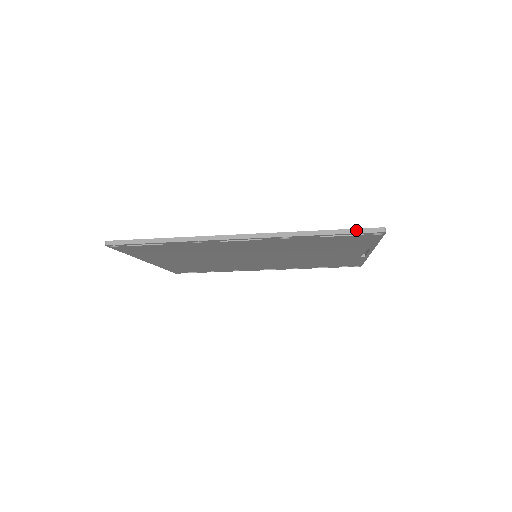
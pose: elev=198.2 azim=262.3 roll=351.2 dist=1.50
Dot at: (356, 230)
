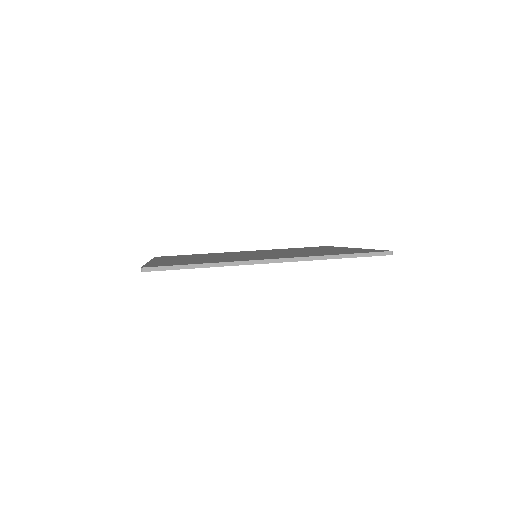
Dot at: (371, 254)
